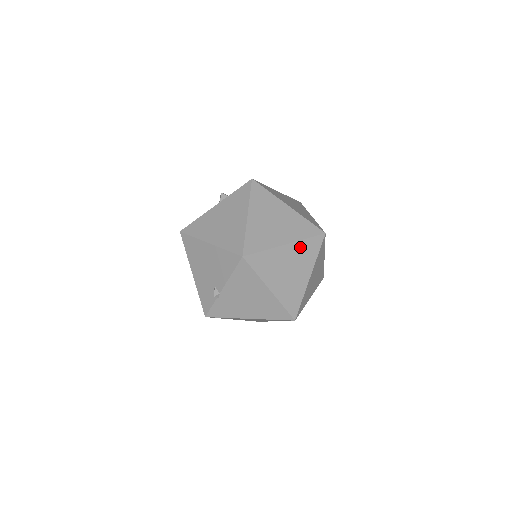
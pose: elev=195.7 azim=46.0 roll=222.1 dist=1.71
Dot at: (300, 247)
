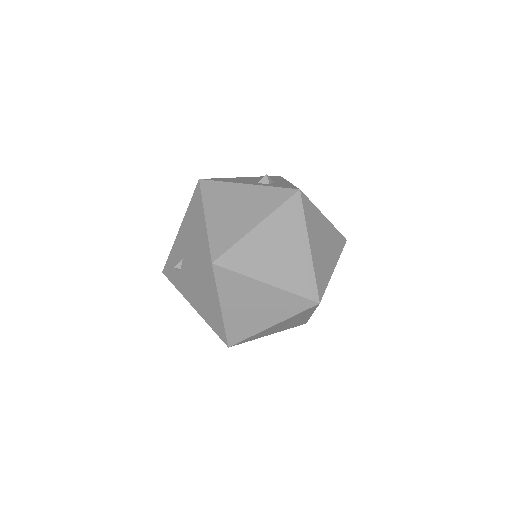
Dot at: (281, 296)
